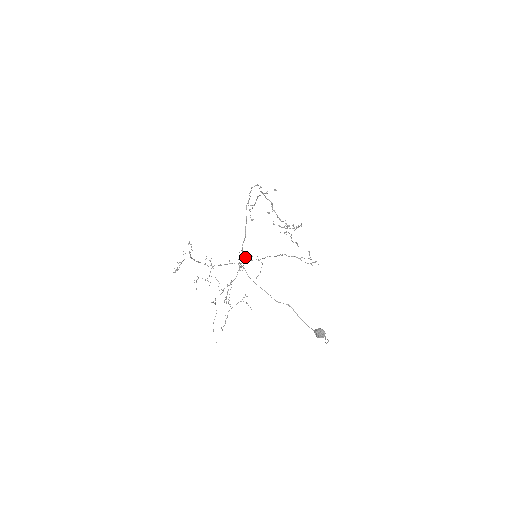
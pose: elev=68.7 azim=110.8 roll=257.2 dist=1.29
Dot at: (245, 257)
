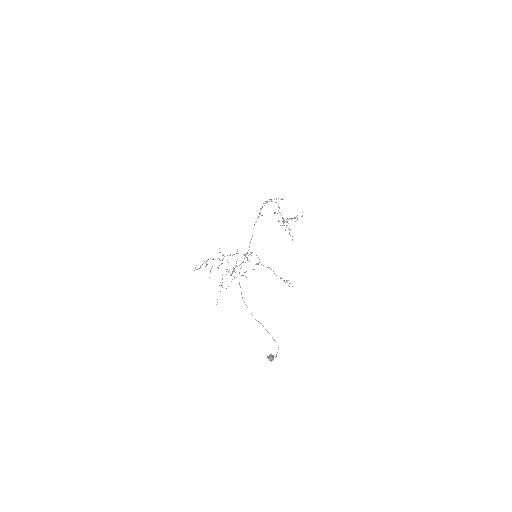
Dot at: (247, 259)
